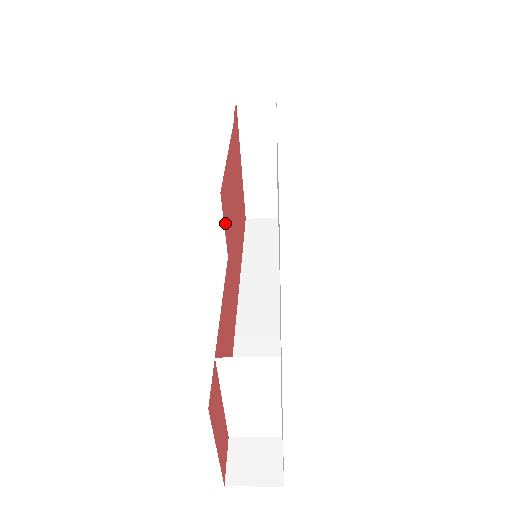
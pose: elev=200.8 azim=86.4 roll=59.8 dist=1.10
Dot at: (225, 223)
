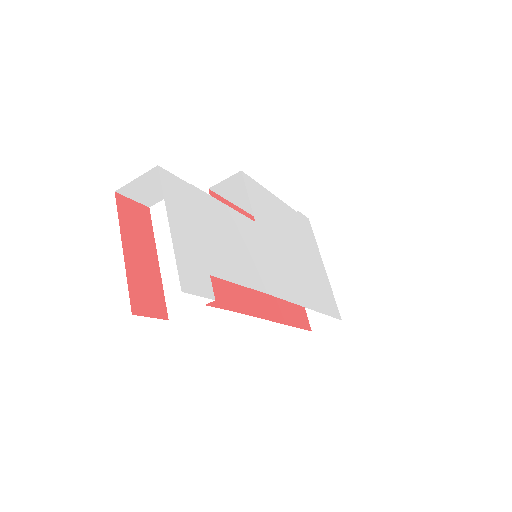
Dot at: occluded
